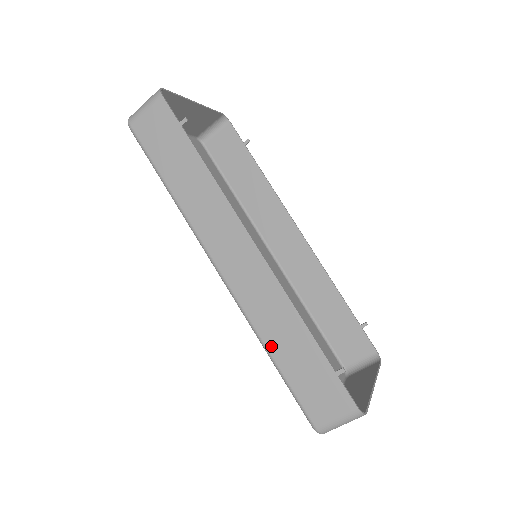
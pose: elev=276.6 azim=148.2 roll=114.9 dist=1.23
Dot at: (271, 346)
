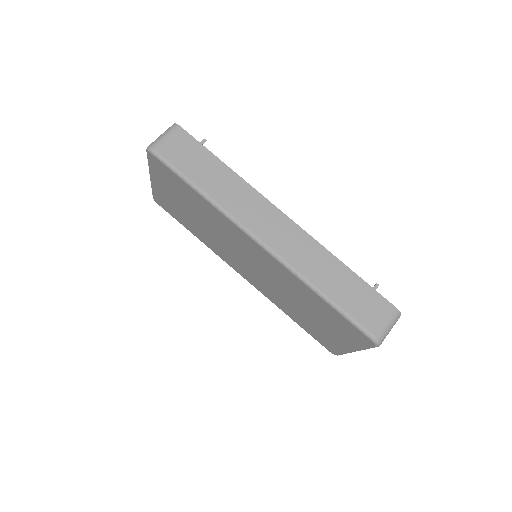
Dot at: (322, 287)
